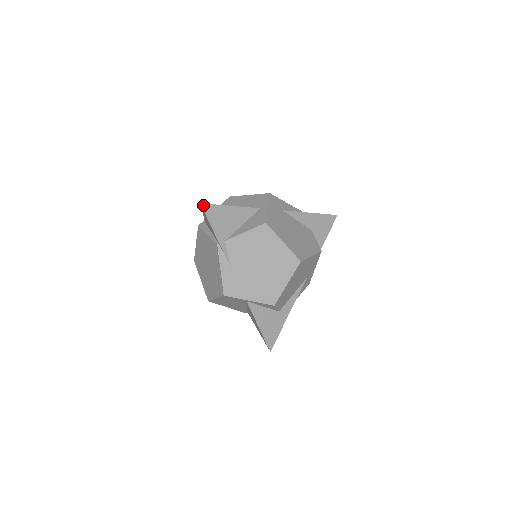
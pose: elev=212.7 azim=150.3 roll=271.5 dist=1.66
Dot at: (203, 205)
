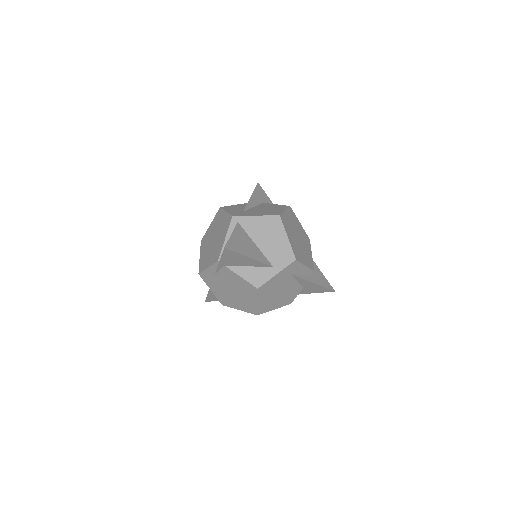
Dot at: (226, 249)
